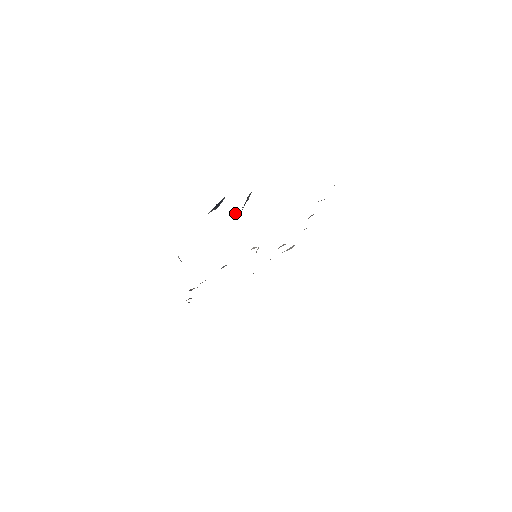
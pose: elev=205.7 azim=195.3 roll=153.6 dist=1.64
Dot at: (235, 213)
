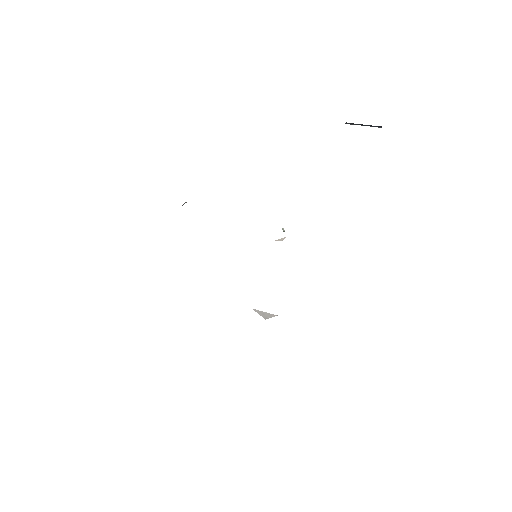
Dot at: (283, 230)
